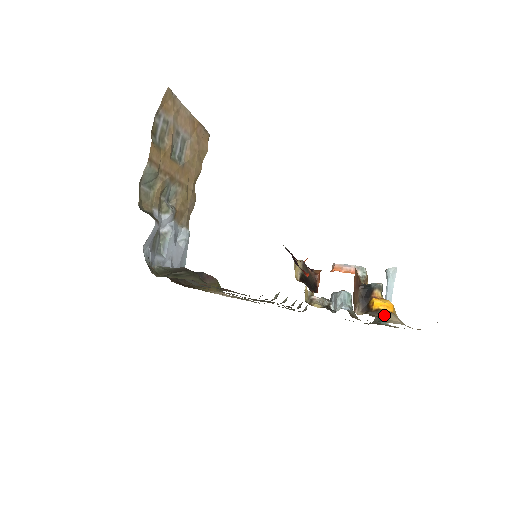
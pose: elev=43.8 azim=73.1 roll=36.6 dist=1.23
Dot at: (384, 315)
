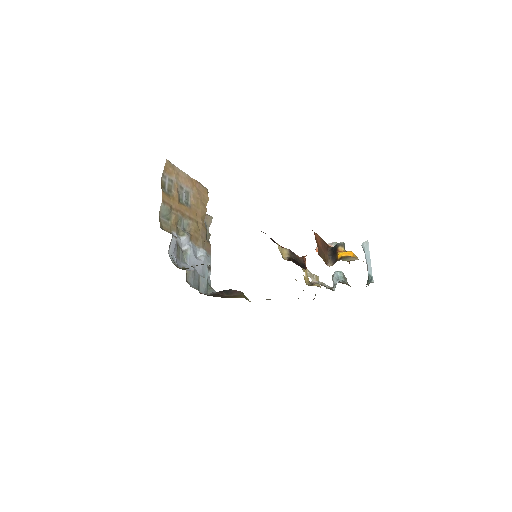
Dot at: (346, 259)
